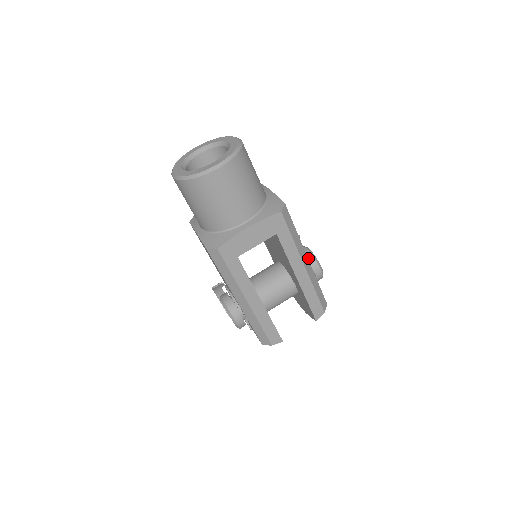
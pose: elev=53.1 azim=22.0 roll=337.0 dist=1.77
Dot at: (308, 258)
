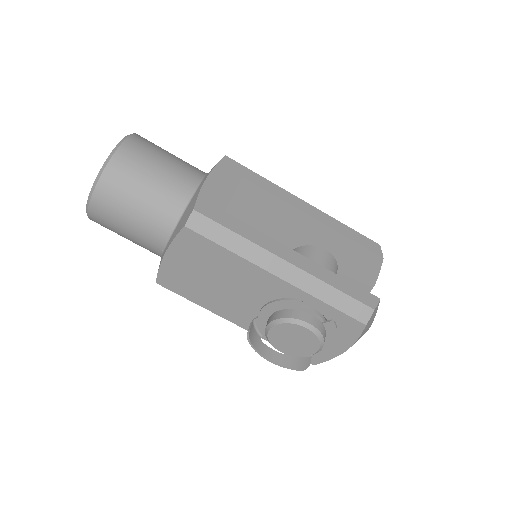
Dot at: occluded
